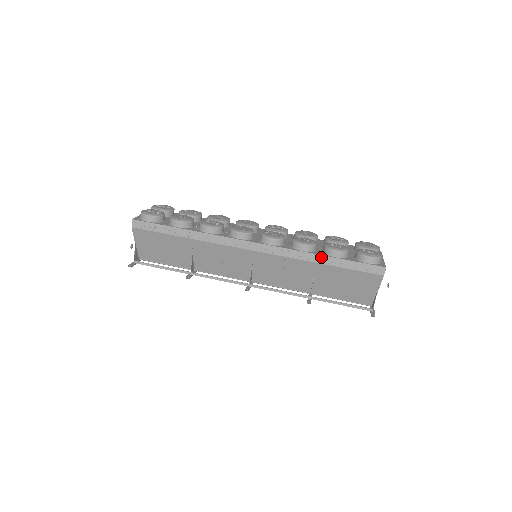
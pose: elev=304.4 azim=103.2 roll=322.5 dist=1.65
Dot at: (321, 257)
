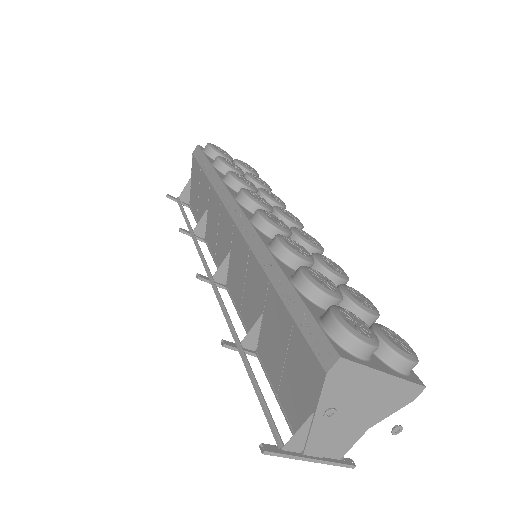
Dot at: (279, 272)
